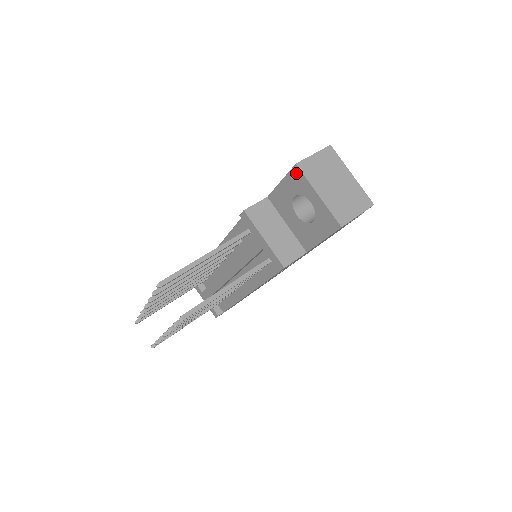
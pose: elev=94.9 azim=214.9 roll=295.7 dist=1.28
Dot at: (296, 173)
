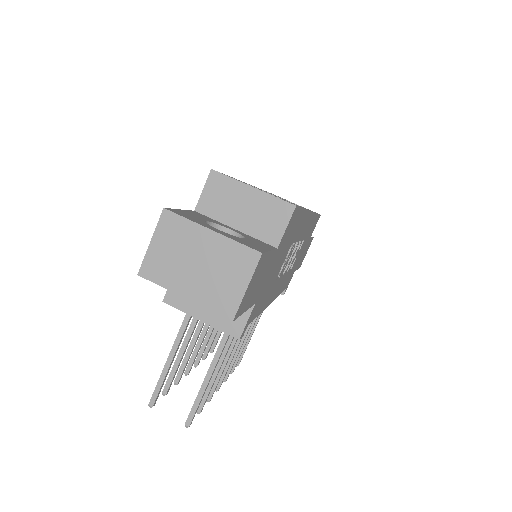
Dot at: (150, 278)
